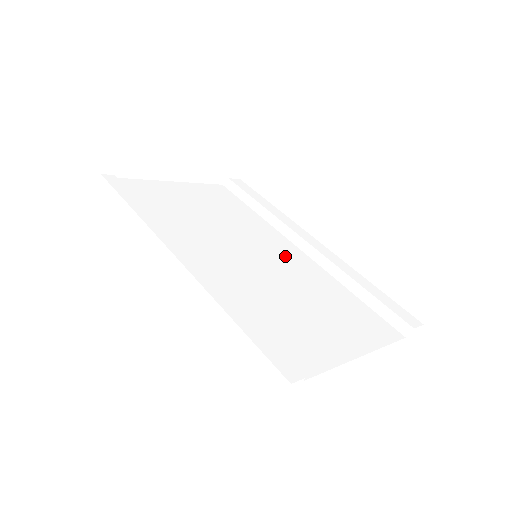
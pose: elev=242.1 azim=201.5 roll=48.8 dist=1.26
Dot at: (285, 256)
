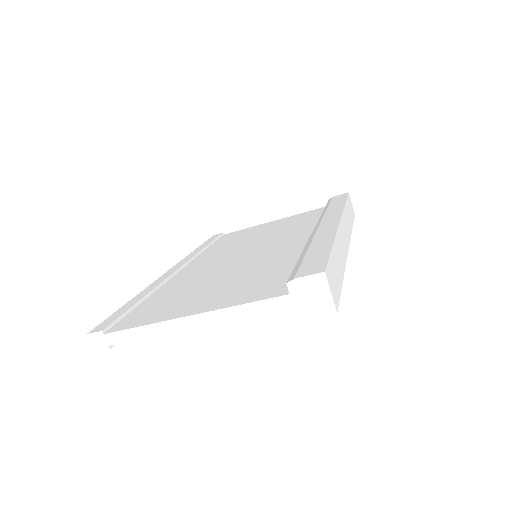
Dot at: (280, 247)
